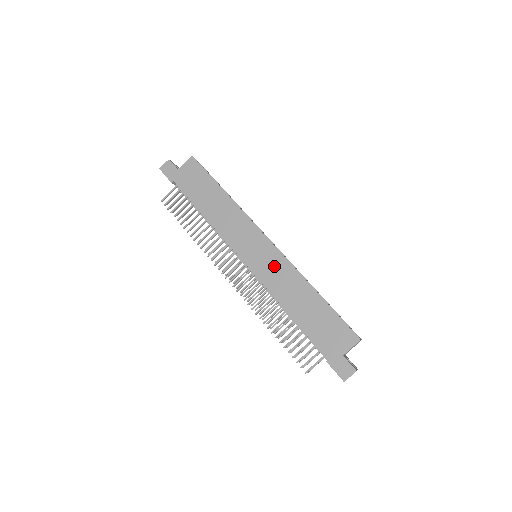
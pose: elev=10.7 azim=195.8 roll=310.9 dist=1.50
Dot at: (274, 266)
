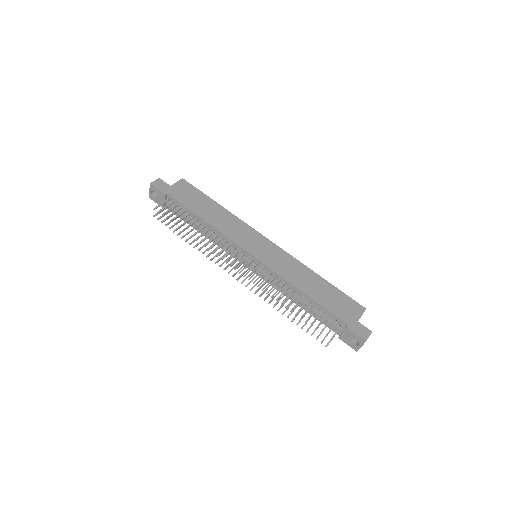
Dot at: (280, 258)
